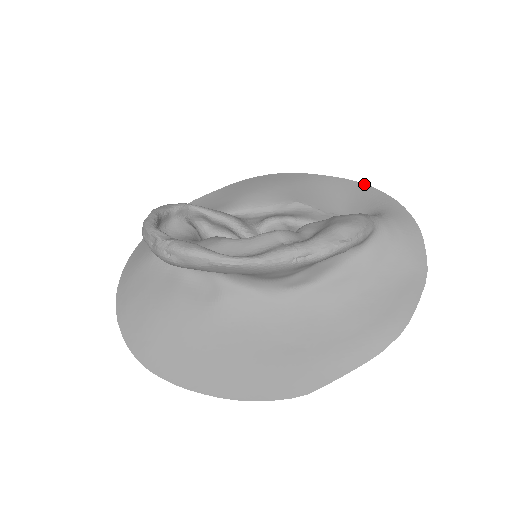
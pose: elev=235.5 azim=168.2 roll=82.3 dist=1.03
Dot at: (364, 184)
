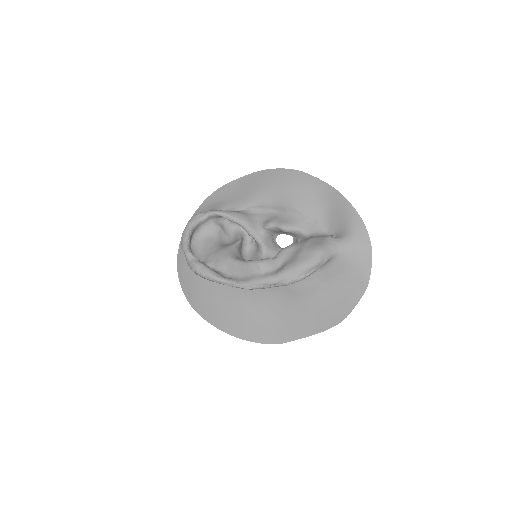
Dot at: (346, 199)
